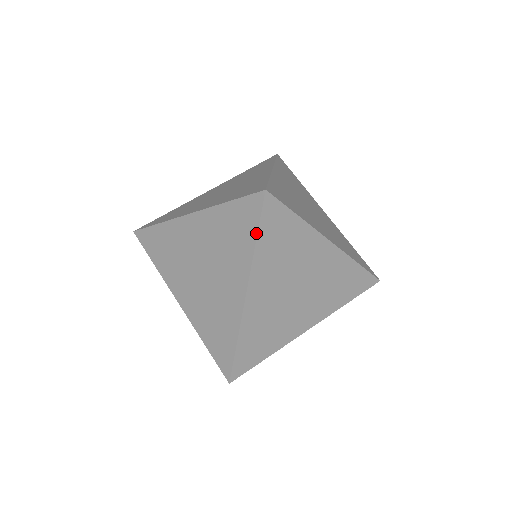
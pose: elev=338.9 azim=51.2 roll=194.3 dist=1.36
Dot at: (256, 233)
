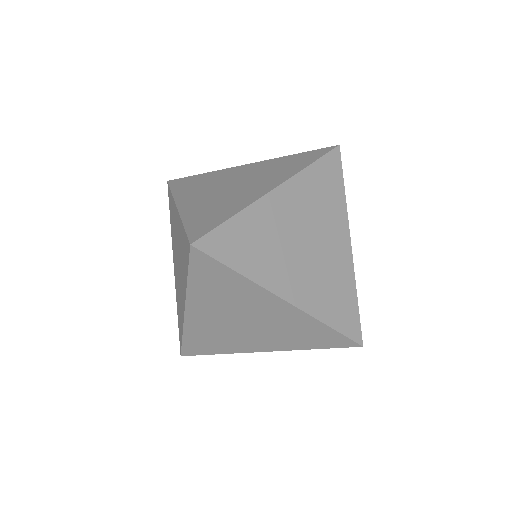
Dot at: (187, 272)
